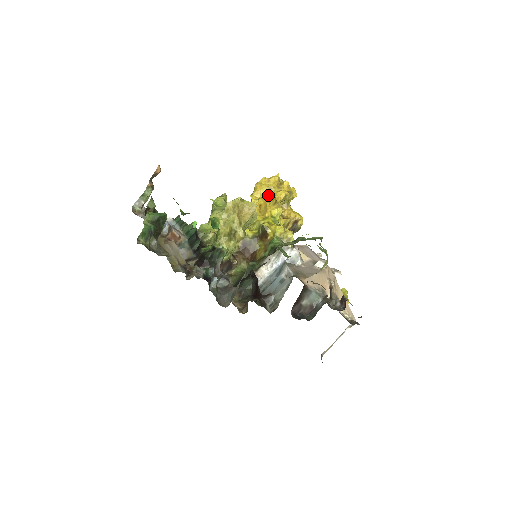
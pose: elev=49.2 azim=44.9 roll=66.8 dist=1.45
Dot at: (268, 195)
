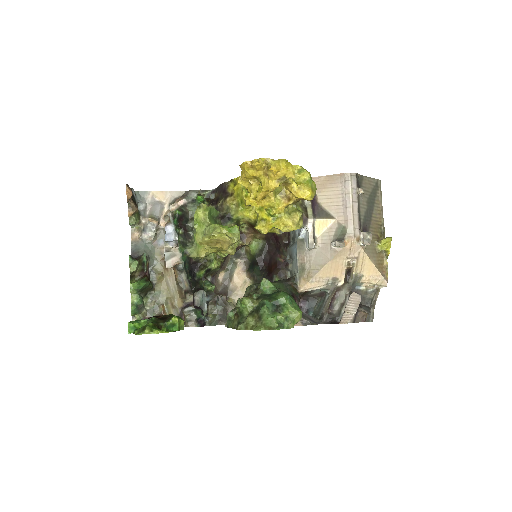
Dot at: occluded
